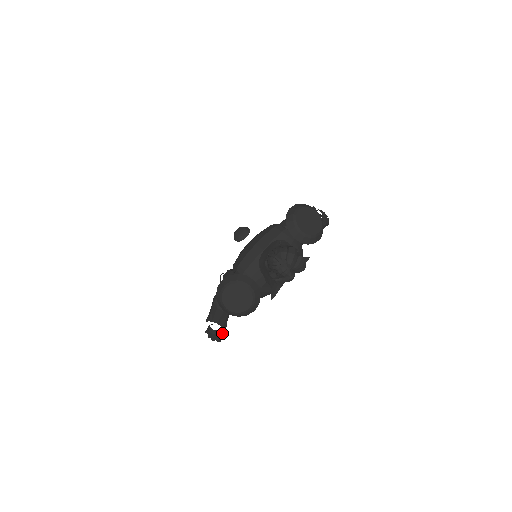
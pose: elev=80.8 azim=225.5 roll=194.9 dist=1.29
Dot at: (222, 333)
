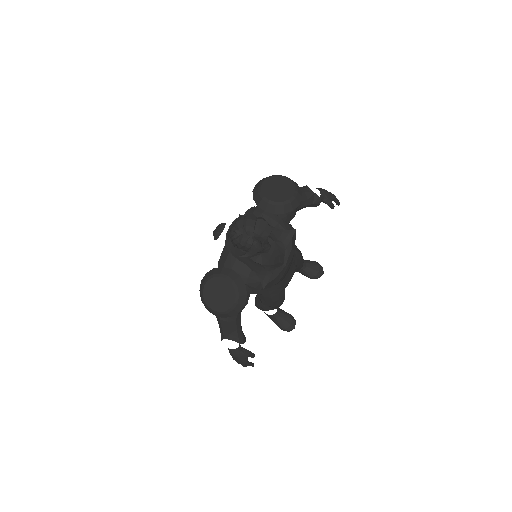
Dot at: (245, 352)
